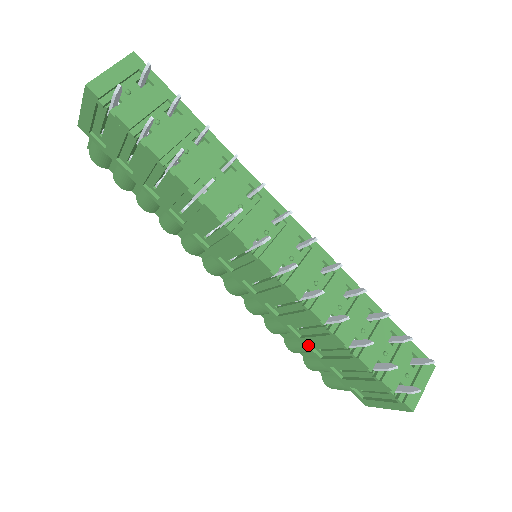
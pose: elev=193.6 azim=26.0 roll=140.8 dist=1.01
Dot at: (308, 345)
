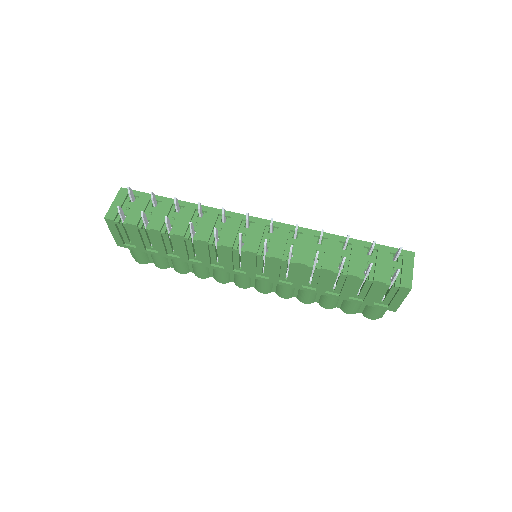
Dot at: (324, 292)
